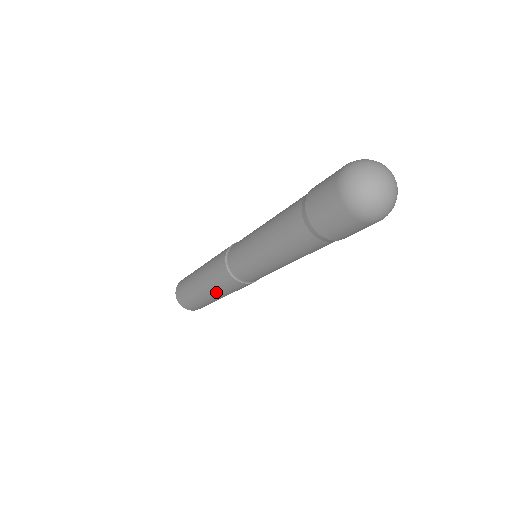
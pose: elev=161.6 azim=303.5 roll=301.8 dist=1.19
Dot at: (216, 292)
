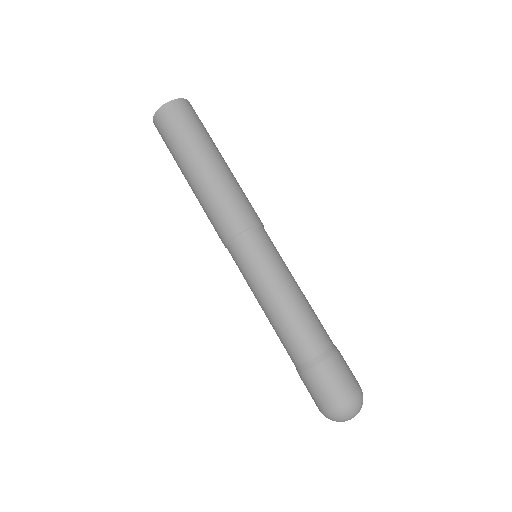
Dot at: occluded
